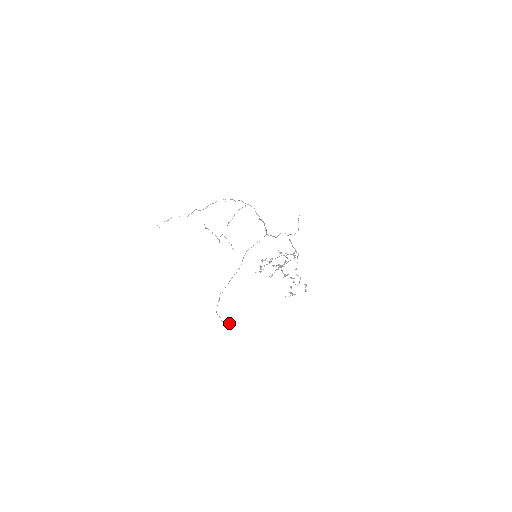
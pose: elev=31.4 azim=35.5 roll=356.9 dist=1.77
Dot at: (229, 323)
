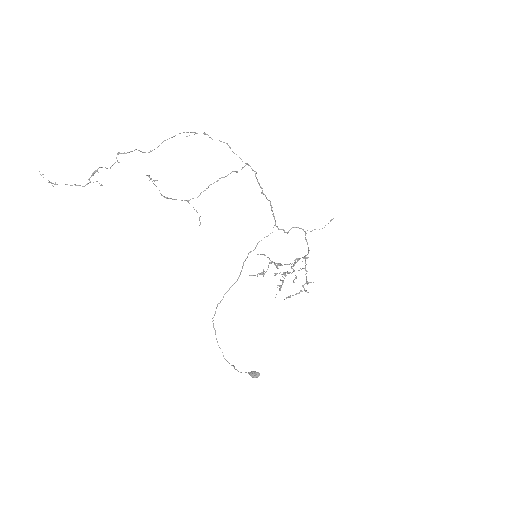
Dot at: occluded
